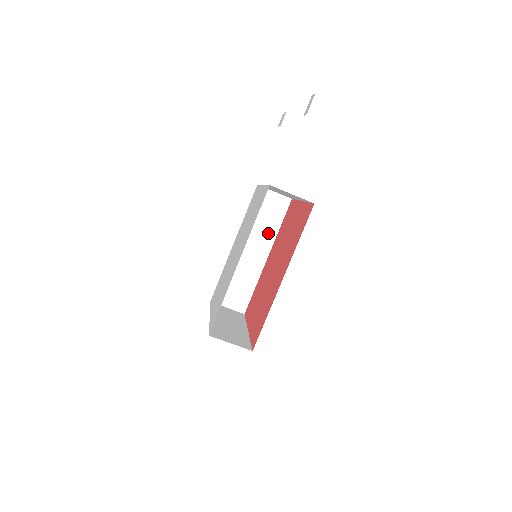
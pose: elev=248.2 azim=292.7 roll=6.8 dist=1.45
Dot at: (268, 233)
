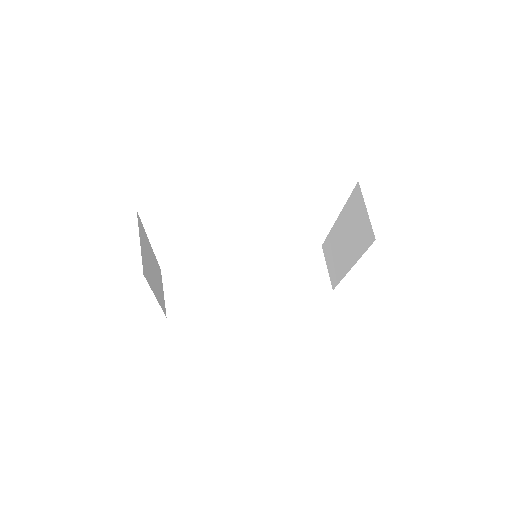
Dot at: (279, 287)
